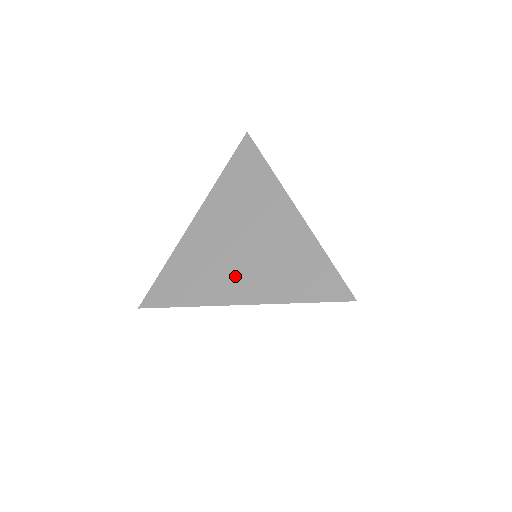
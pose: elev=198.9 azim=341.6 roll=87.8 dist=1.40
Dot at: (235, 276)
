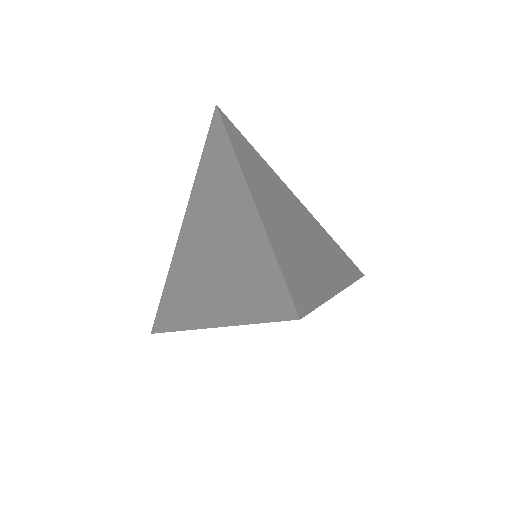
Dot at: (204, 292)
